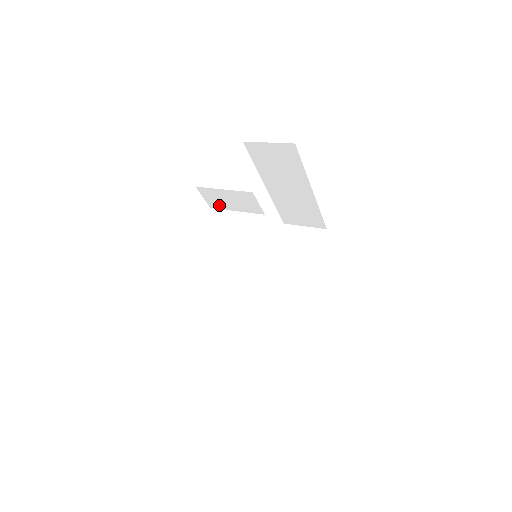
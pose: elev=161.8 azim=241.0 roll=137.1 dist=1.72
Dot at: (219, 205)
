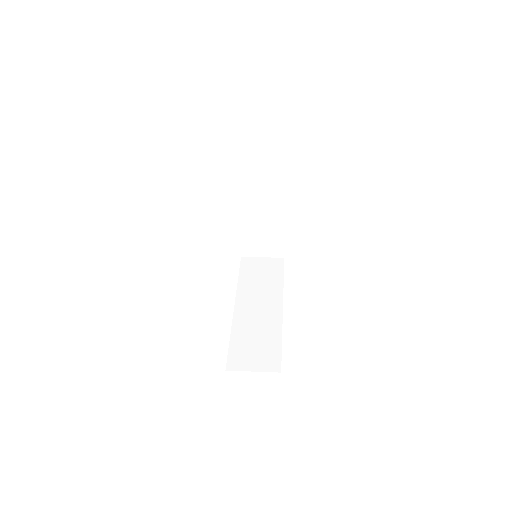
Dot at: (238, 194)
